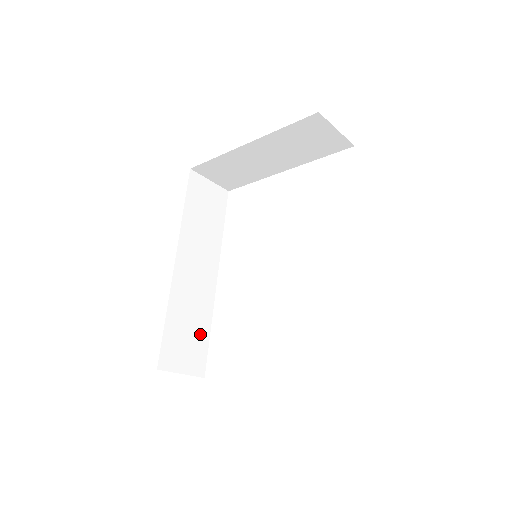
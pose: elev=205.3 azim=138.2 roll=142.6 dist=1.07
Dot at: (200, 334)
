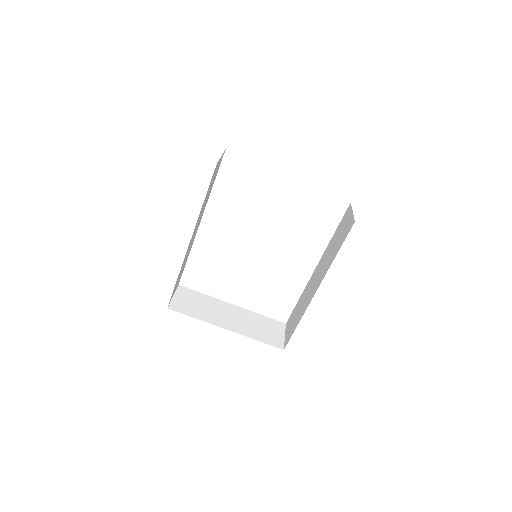
Dot at: (184, 266)
